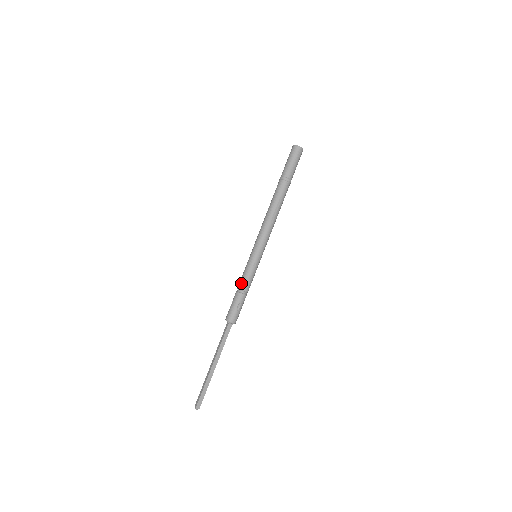
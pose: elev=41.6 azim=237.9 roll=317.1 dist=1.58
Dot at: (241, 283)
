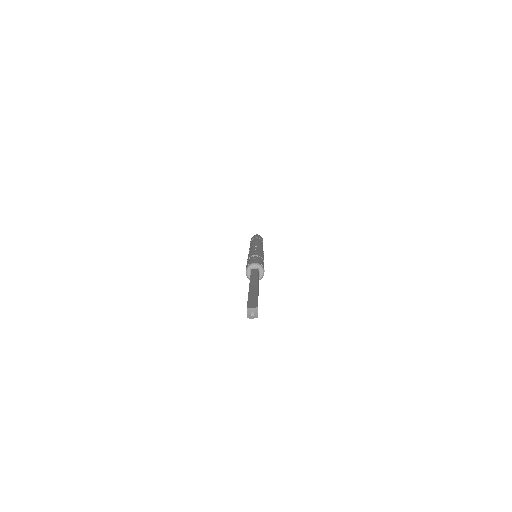
Dot at: (247, 259)
